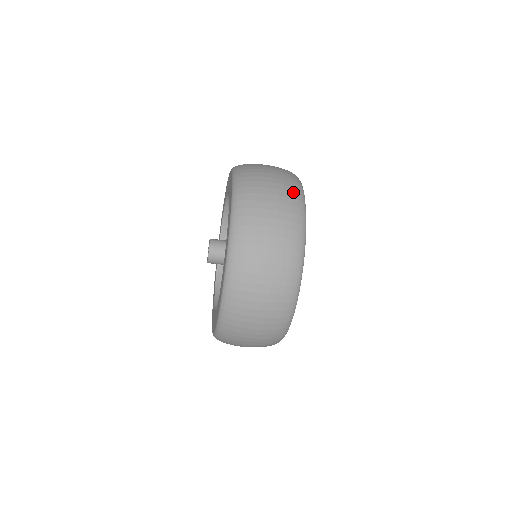
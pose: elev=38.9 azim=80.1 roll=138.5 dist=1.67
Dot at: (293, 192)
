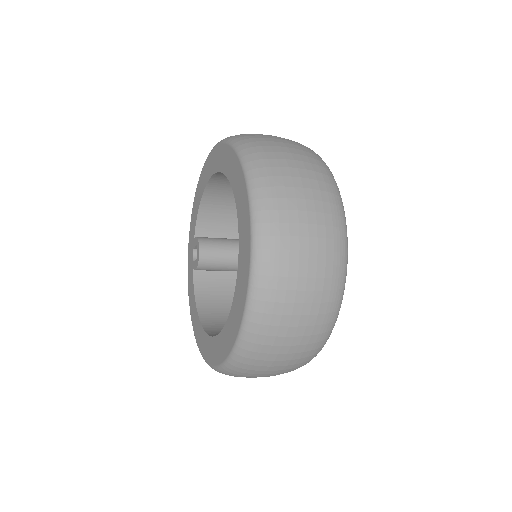
Dot at: (328, 312)
